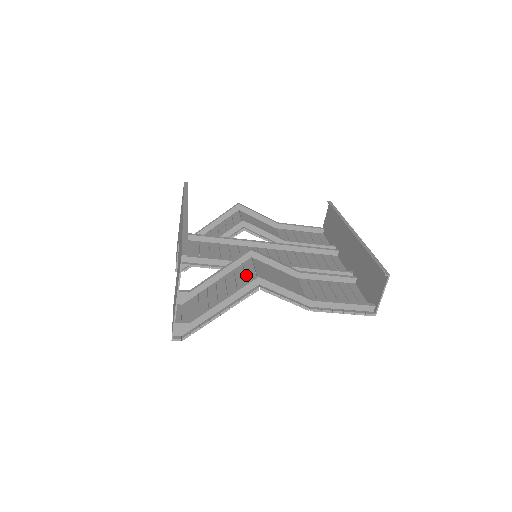
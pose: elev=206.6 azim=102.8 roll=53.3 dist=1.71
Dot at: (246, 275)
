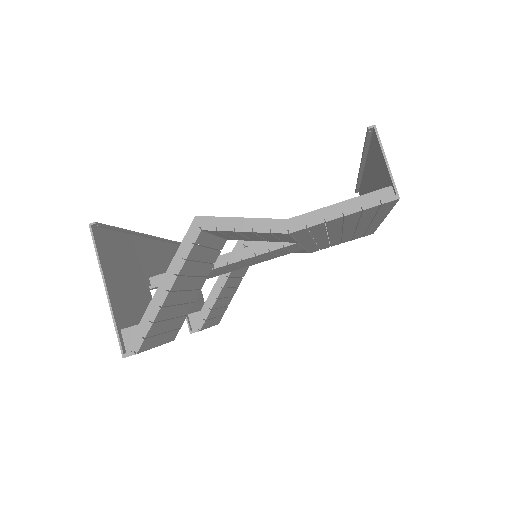
Dot at: occluded
